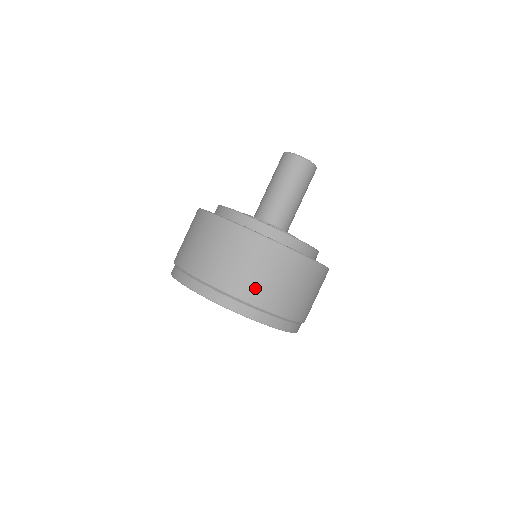
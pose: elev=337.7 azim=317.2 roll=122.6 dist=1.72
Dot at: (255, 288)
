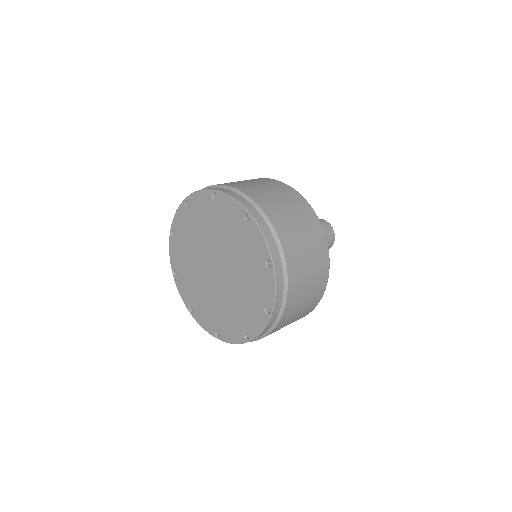
Dot at: (286, 225)
